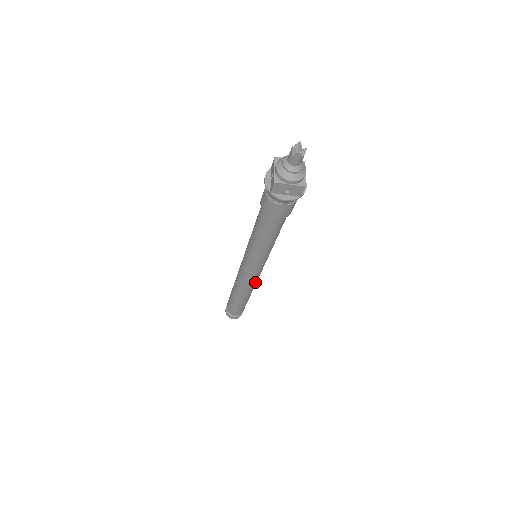
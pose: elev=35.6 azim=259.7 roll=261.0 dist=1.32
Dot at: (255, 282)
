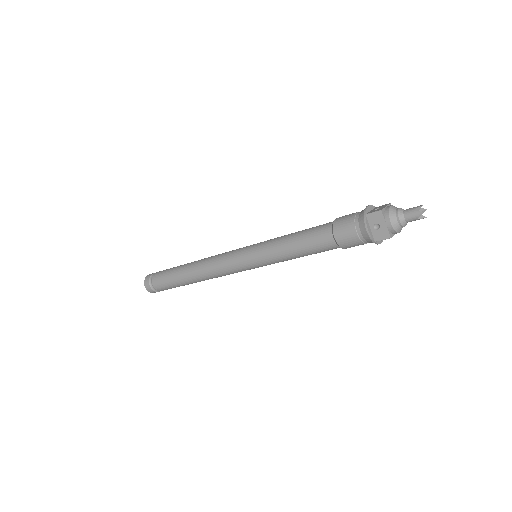
Dot at: (220, 274)
